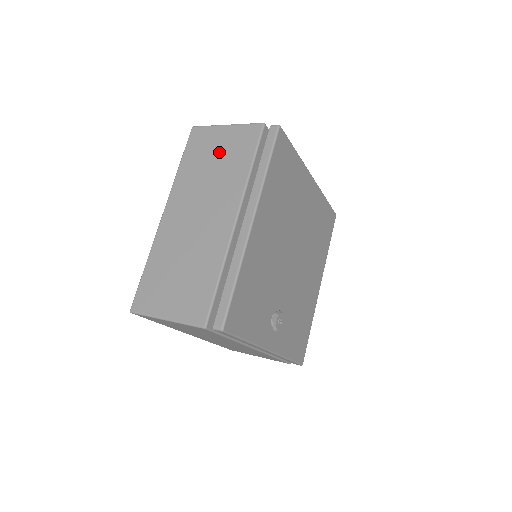
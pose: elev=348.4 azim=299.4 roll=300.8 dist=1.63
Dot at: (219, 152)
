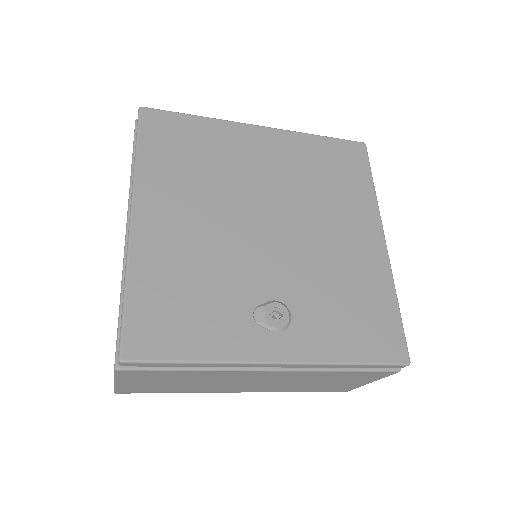
Dot at: occluded
